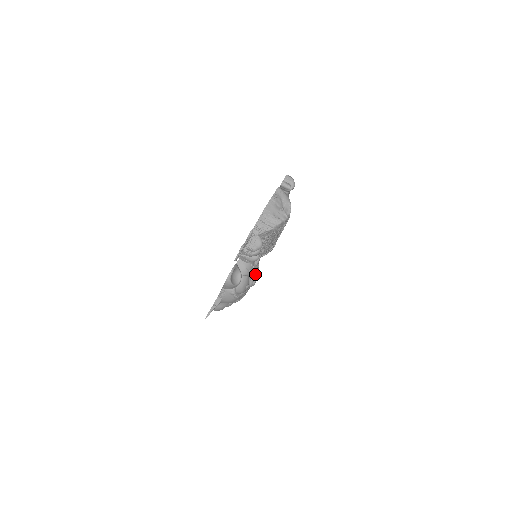
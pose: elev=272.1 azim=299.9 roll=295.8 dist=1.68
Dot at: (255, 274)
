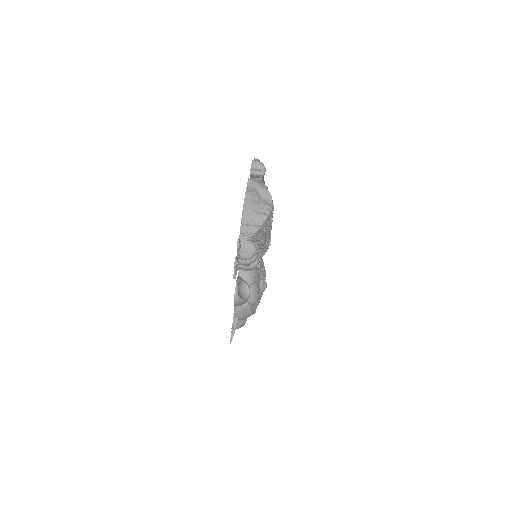
Dot at: (262, 277)
